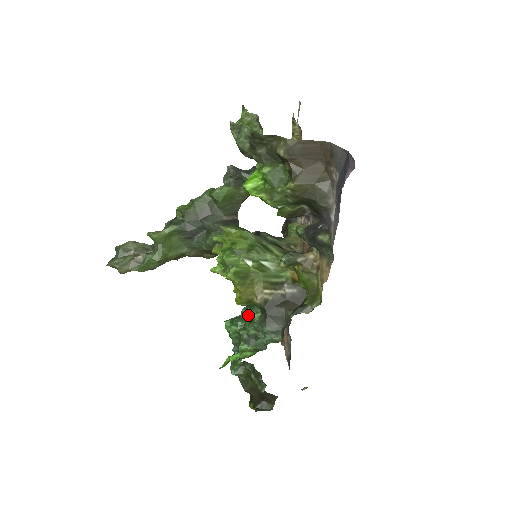
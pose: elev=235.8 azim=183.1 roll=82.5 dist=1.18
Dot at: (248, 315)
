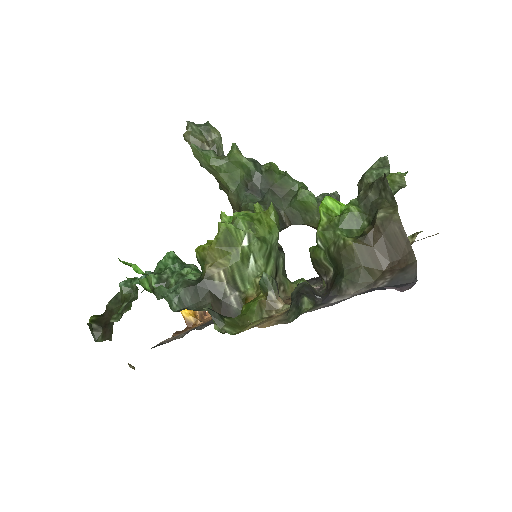
Dot at: (189, 269)
